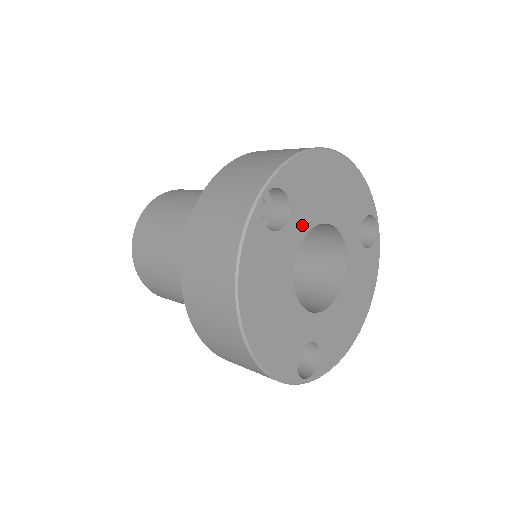
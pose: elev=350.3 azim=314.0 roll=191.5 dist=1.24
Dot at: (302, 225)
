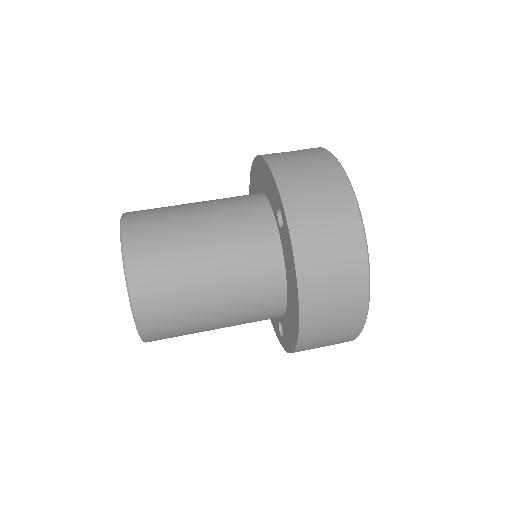
Dot at: occluded
